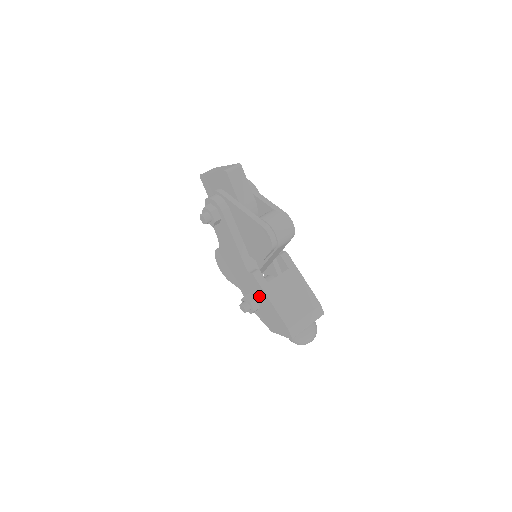
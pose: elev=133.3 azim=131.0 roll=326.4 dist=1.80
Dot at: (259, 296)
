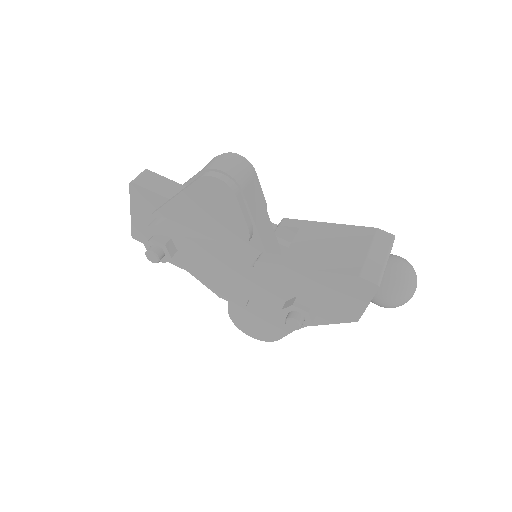
Dot at: (293, 285)
